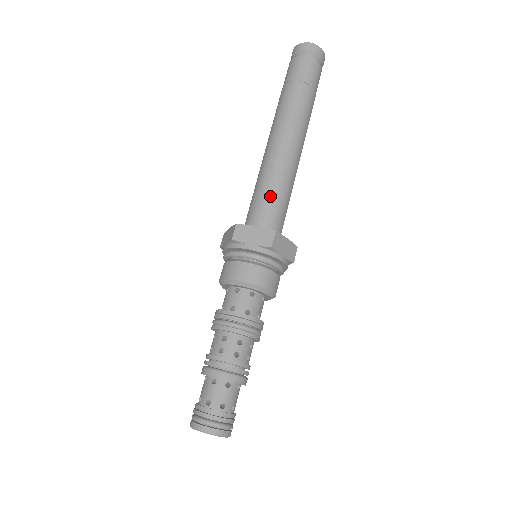
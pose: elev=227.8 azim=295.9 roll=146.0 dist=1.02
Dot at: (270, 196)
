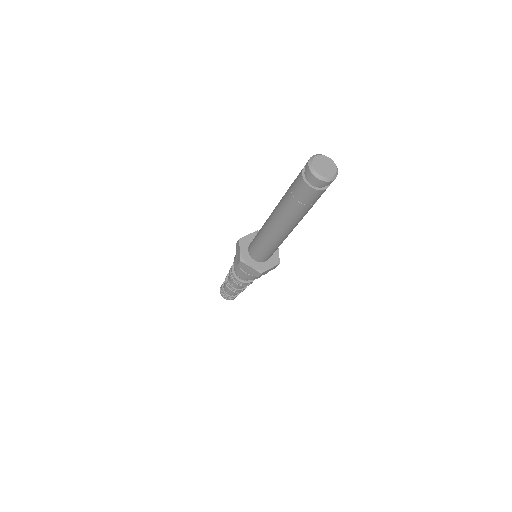
Dot at: (264, 251)
